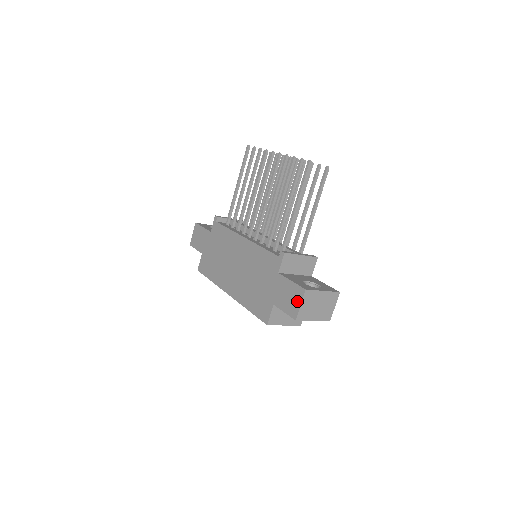
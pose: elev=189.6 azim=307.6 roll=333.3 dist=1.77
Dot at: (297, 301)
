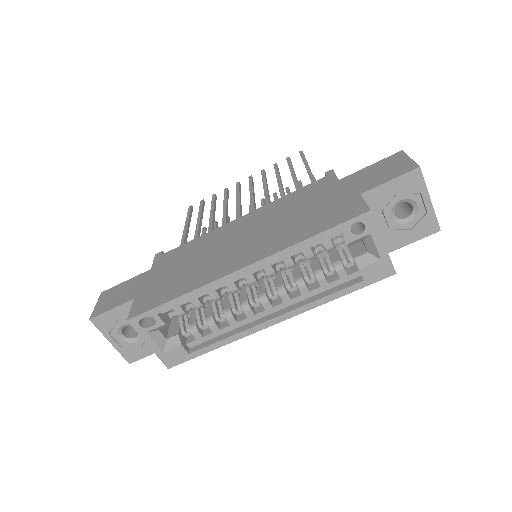
Dot at: (400, 161)
